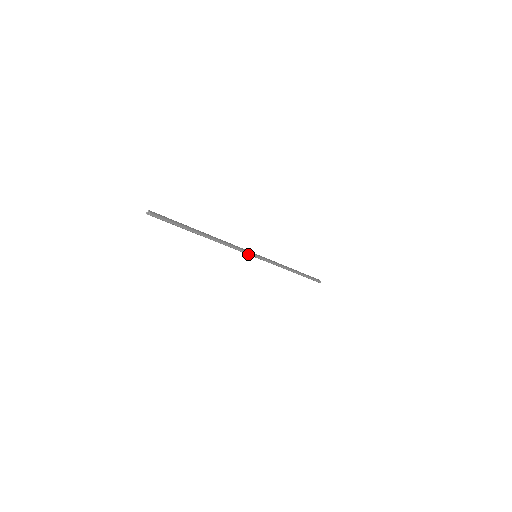
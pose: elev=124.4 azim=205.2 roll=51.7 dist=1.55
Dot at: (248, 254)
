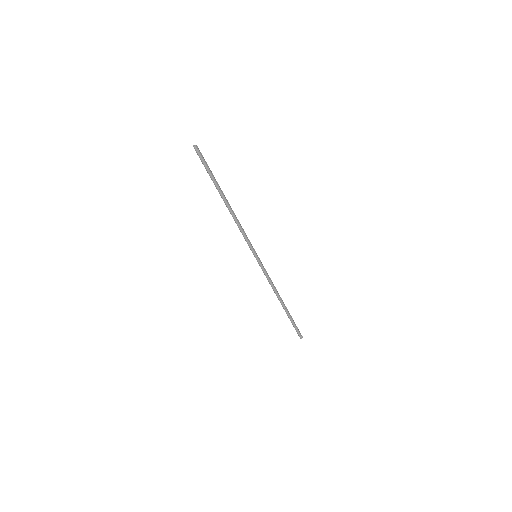
Dot at: (251, 248)
